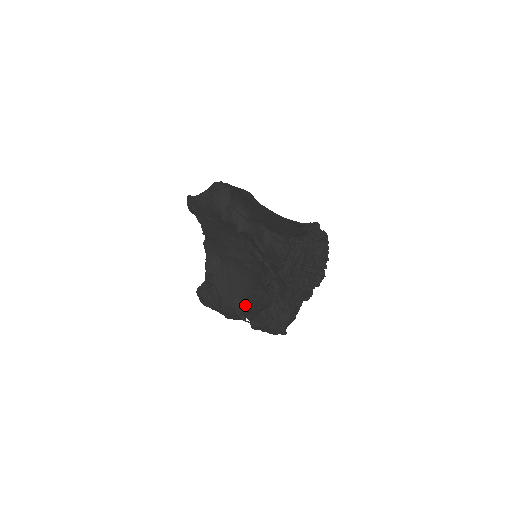
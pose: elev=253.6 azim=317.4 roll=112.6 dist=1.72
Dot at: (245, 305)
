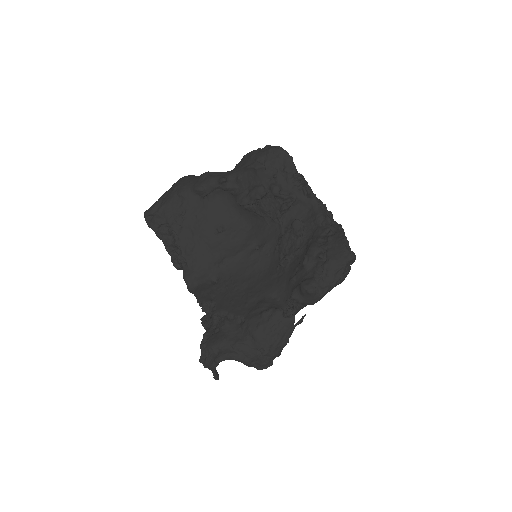
Dot at: (280, 300)
